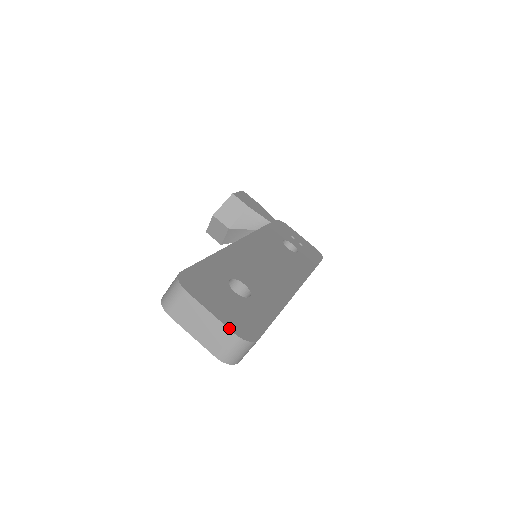
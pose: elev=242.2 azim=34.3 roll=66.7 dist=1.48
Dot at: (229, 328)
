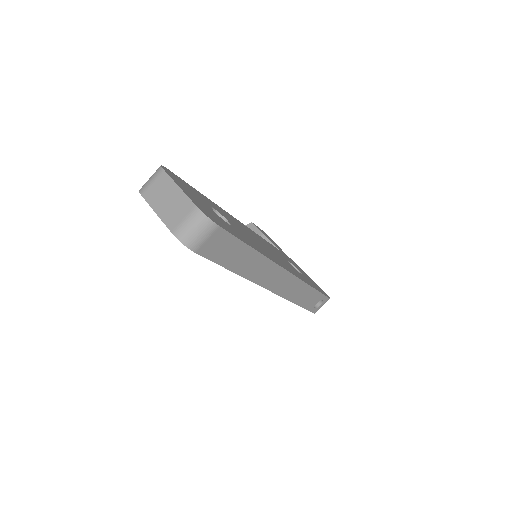
Dot at: (192, 201)
